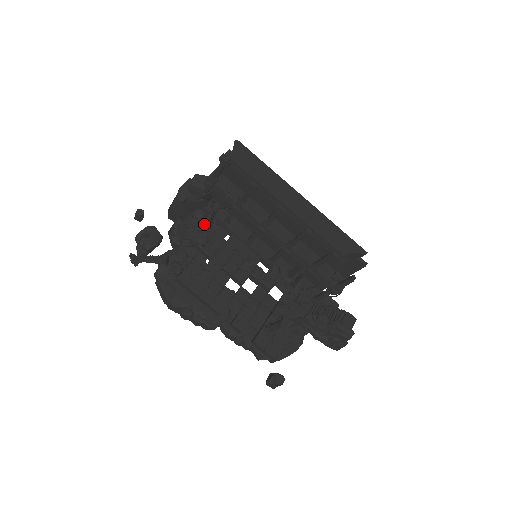
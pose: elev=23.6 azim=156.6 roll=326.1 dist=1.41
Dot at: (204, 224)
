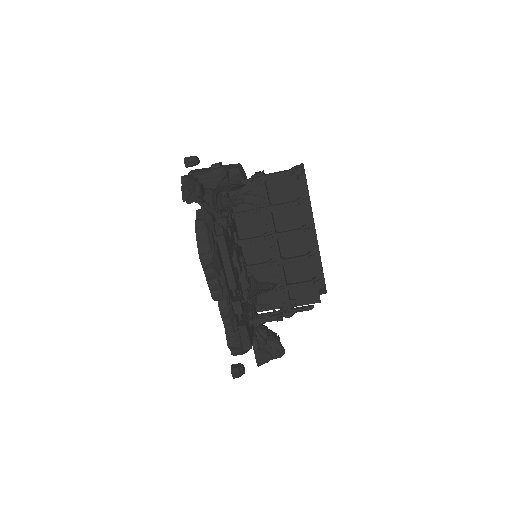
Dot at: occluded
